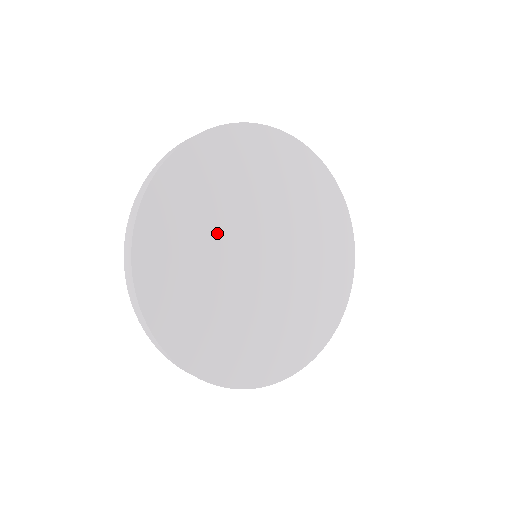
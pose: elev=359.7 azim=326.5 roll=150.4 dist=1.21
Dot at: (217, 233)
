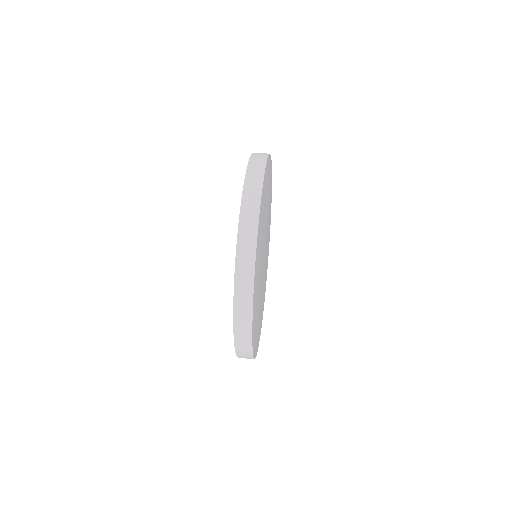
Dot at: (260, 296)
